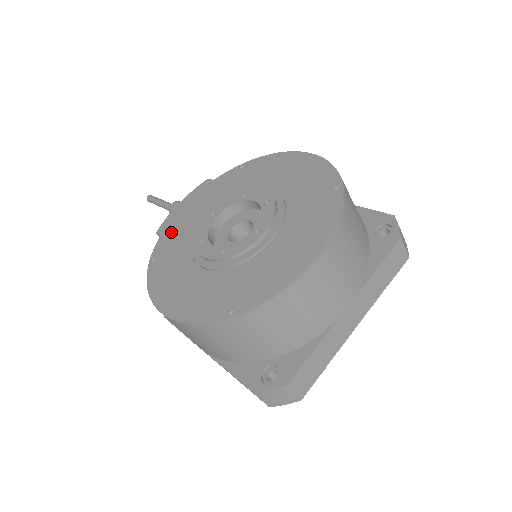
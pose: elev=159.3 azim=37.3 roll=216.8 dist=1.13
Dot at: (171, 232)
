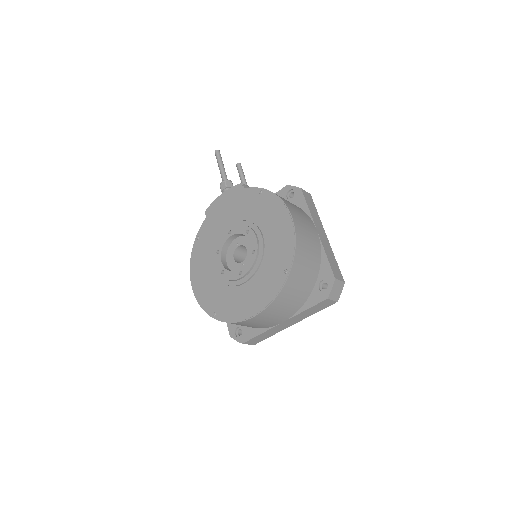
Dot at: (211, 221)
